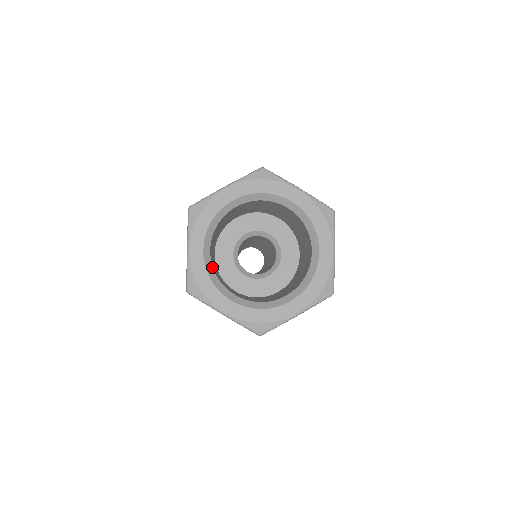
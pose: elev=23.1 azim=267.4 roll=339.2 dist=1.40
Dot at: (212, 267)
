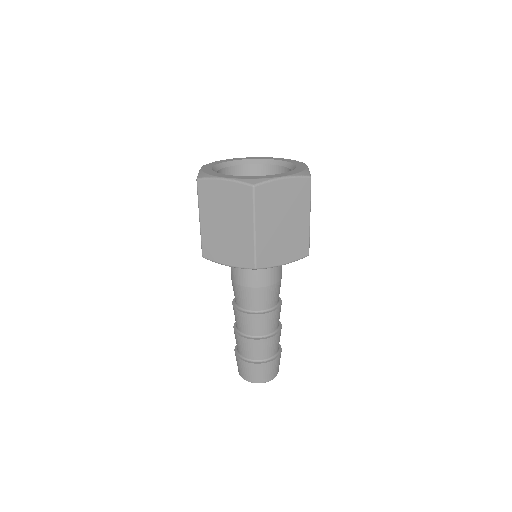
Dot at: occluded
